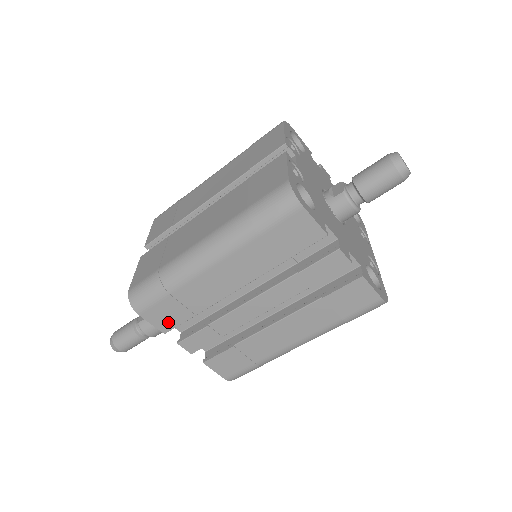
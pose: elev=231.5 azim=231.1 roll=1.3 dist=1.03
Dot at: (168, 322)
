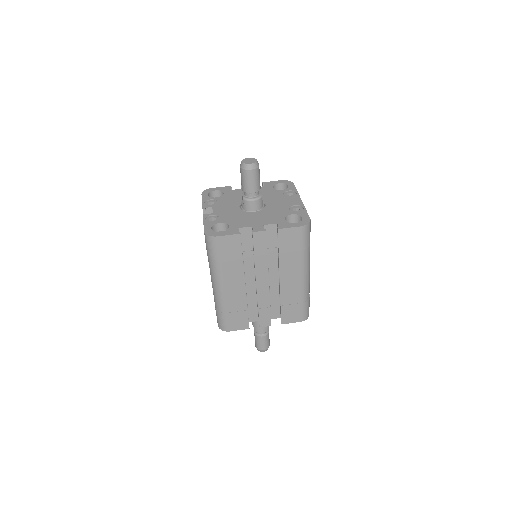
Dot at: (243, 323)
